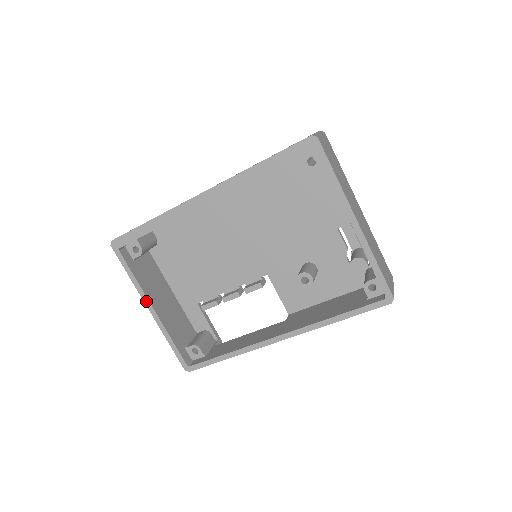
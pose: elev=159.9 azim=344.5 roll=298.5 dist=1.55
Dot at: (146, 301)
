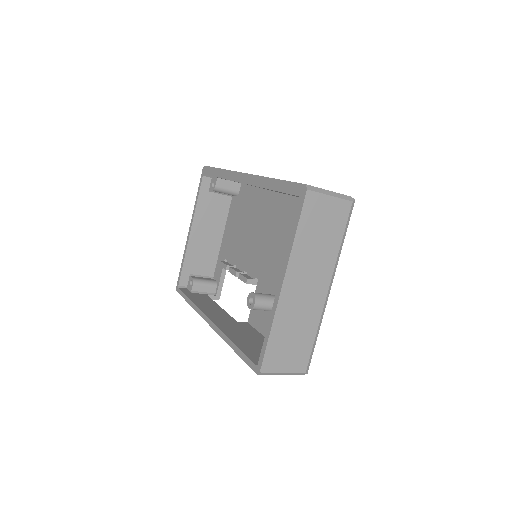
Dot at: (192, 222)
